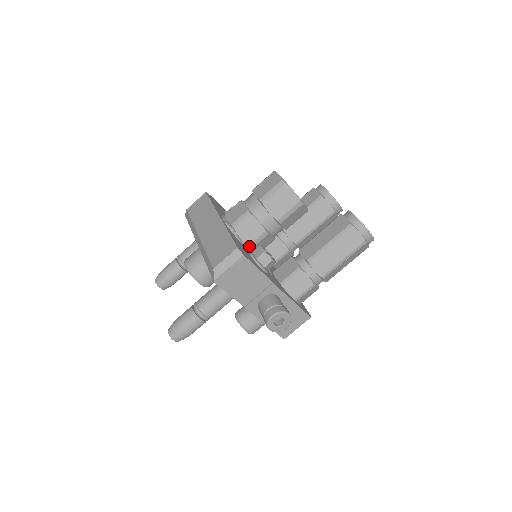
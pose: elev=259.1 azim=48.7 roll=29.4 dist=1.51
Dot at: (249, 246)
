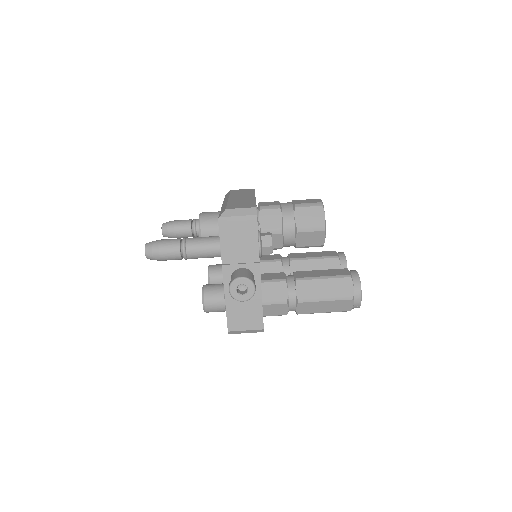
Dot at: (260, 231)
